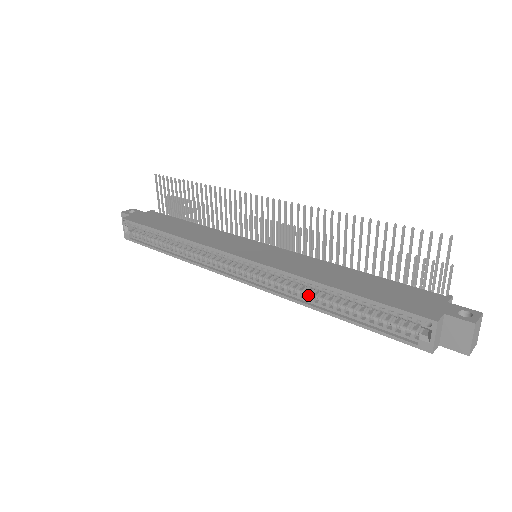
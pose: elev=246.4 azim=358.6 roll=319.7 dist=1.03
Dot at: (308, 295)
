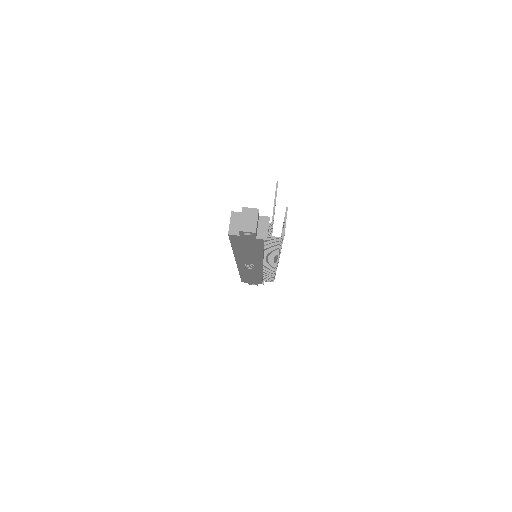
Dot at: occluded
